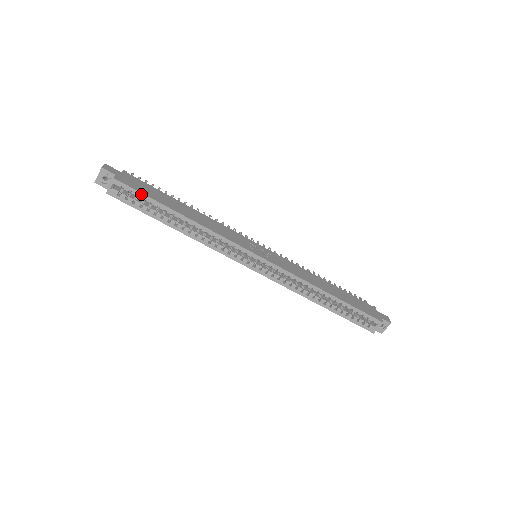
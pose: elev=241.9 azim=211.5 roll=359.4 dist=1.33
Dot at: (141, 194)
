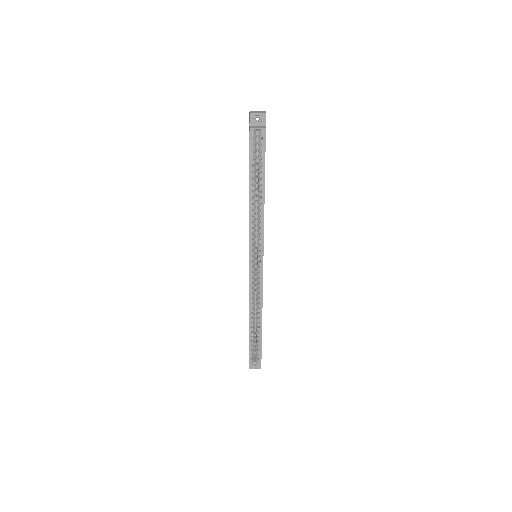
Dot at: (264, 154)
